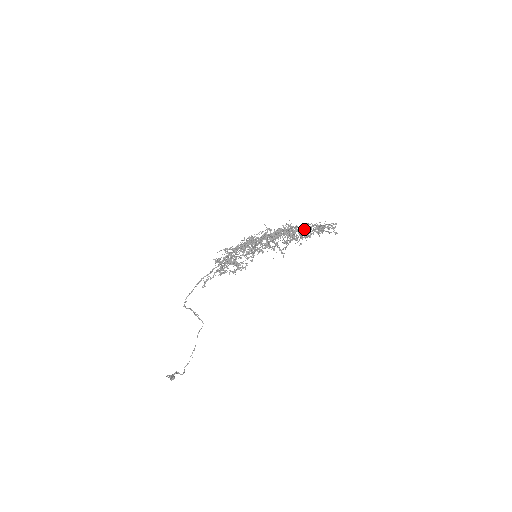
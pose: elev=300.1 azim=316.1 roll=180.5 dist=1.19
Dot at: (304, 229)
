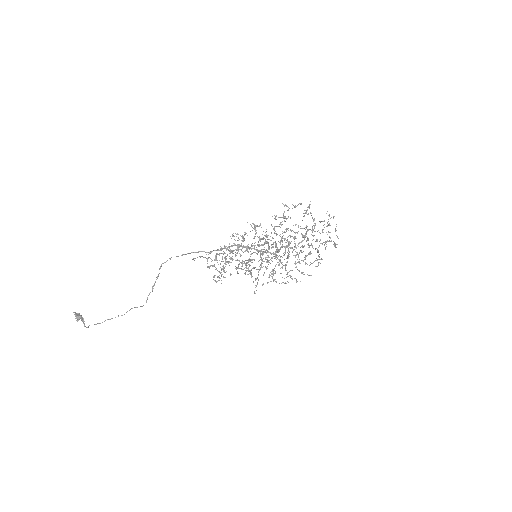
Dot at: (319, 232)
